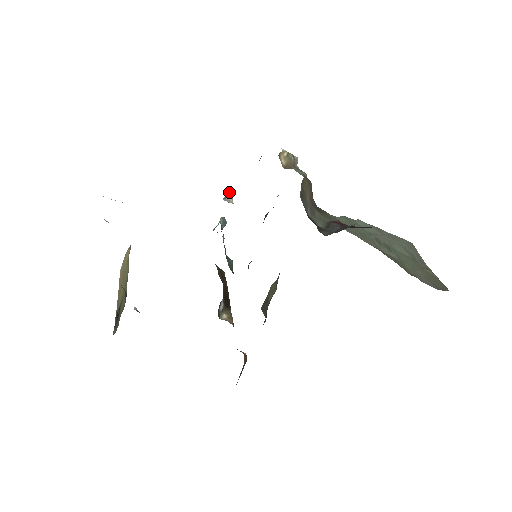
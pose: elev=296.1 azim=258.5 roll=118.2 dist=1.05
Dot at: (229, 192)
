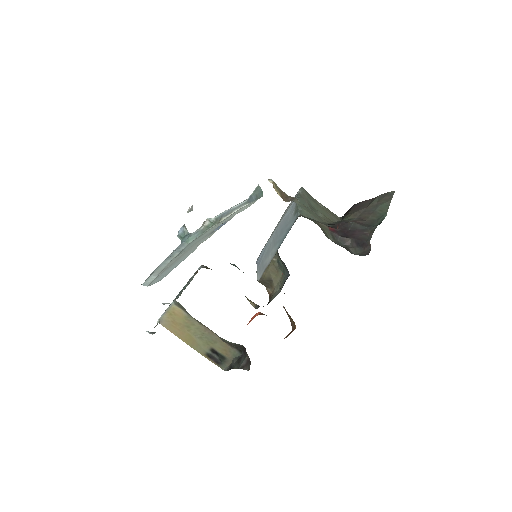
Dot at: (192, 207)
